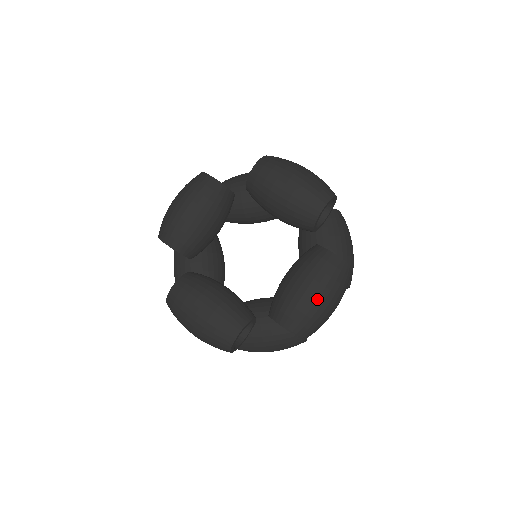
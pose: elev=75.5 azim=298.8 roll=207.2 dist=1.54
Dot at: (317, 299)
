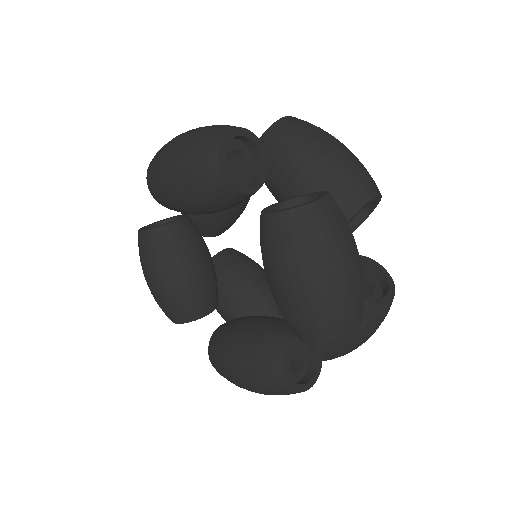
Dot at: (303, 289)
